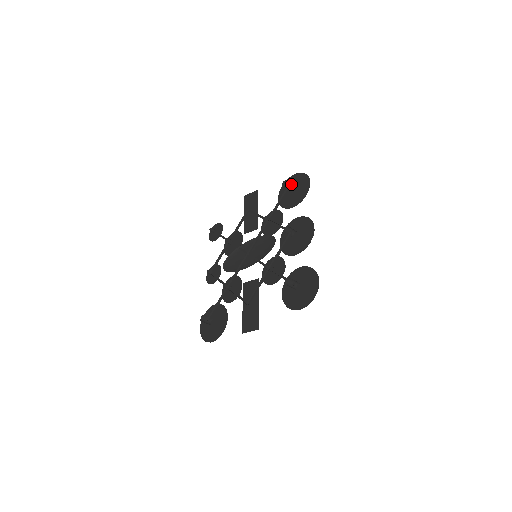
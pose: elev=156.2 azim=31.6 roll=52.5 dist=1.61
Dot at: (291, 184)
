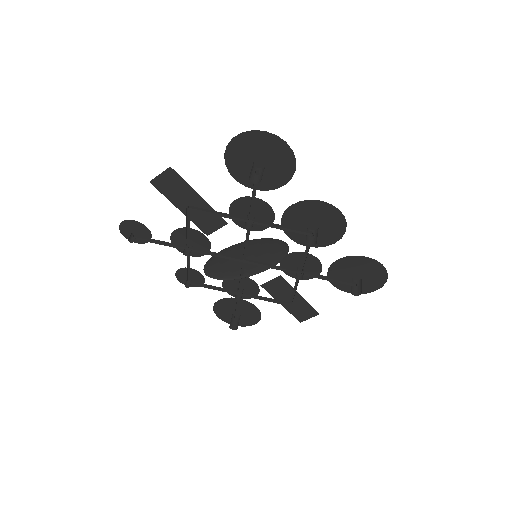
Dot at: occluded
